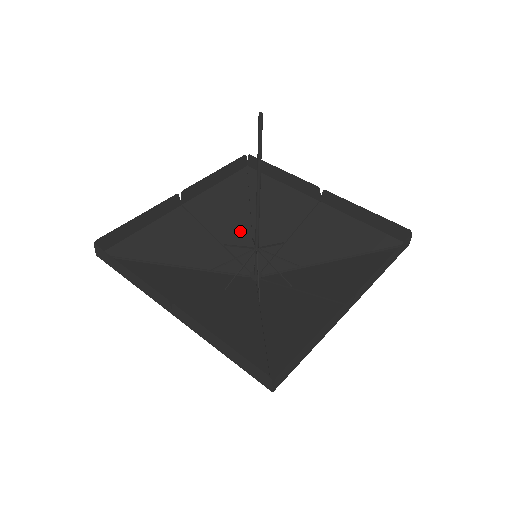
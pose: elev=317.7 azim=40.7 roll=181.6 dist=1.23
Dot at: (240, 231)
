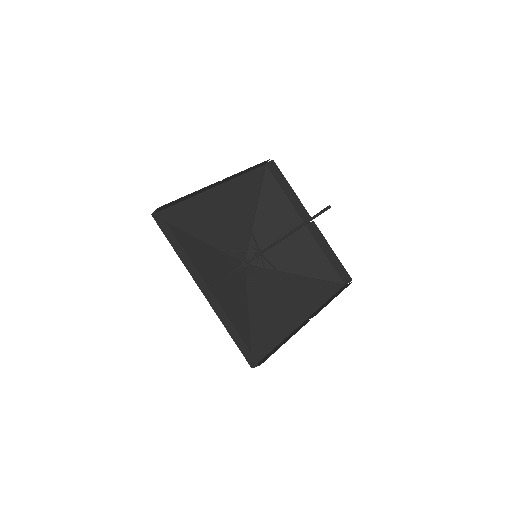
Dot at: (245, 222)
